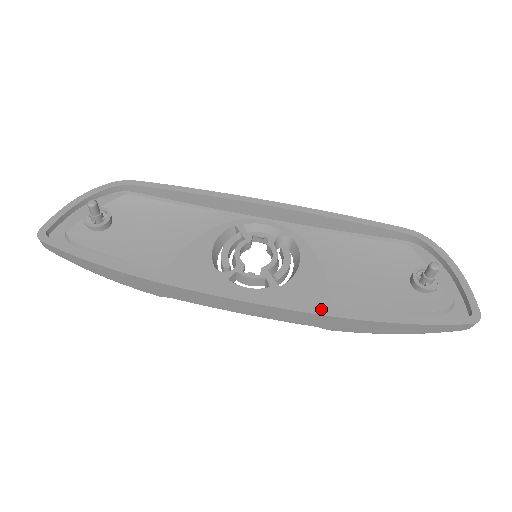
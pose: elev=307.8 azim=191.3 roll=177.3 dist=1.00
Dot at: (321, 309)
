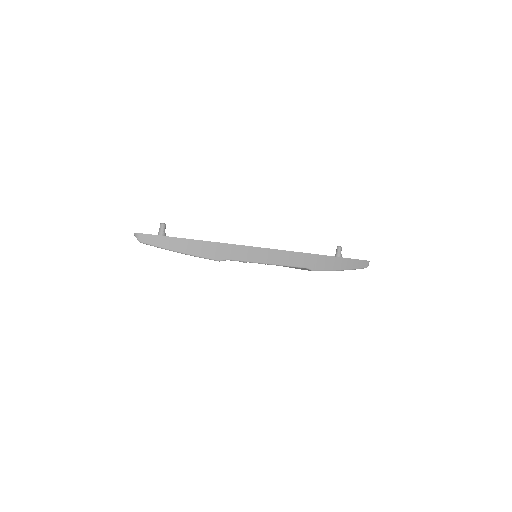
Dot at: (307, 253)
